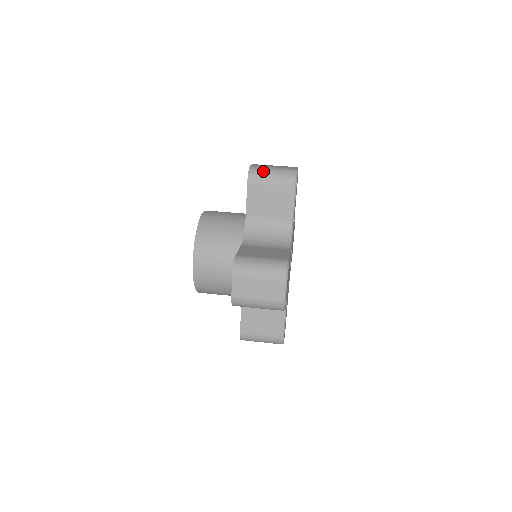
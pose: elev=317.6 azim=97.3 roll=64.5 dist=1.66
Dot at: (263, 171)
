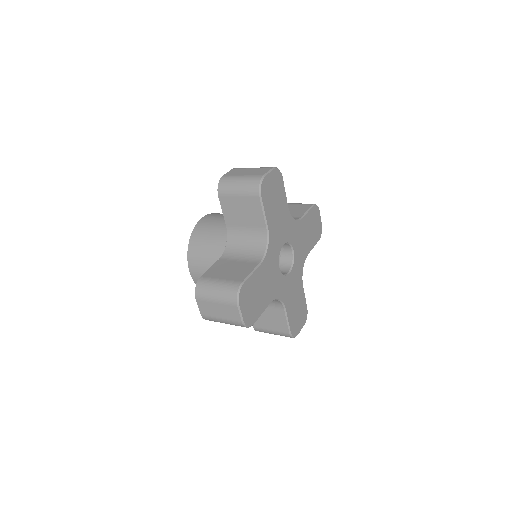
Dot at: occluded
